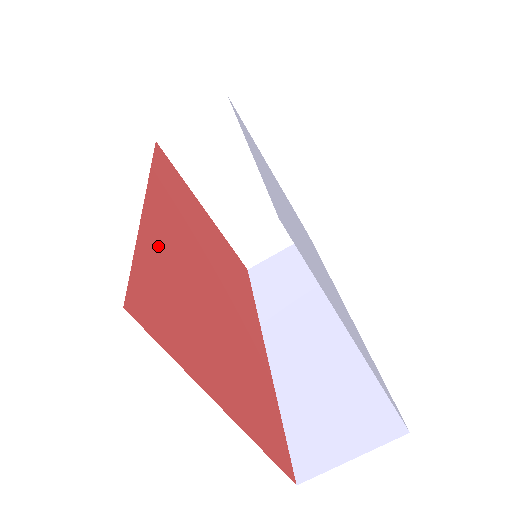
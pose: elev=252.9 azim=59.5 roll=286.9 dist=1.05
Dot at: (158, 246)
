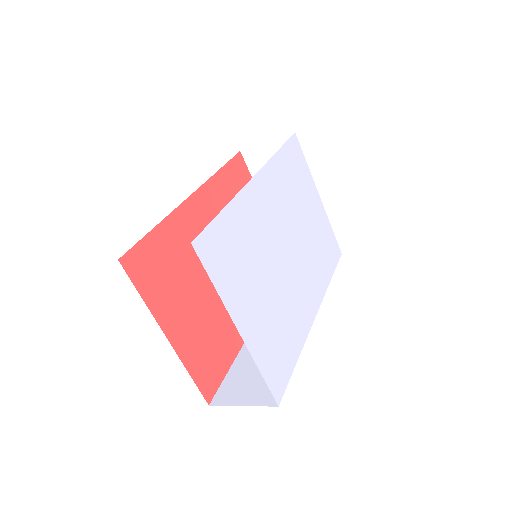
Dot at: (179, 230)
